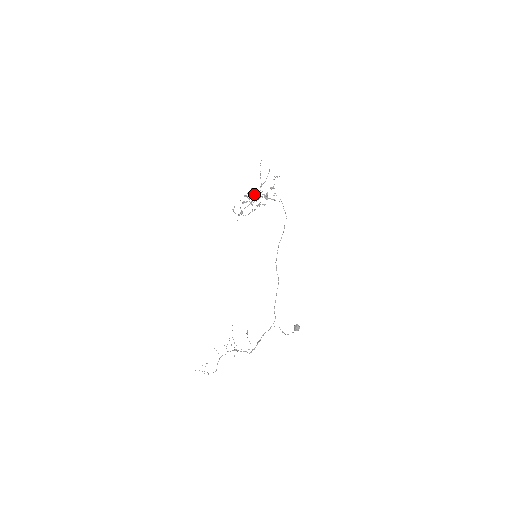
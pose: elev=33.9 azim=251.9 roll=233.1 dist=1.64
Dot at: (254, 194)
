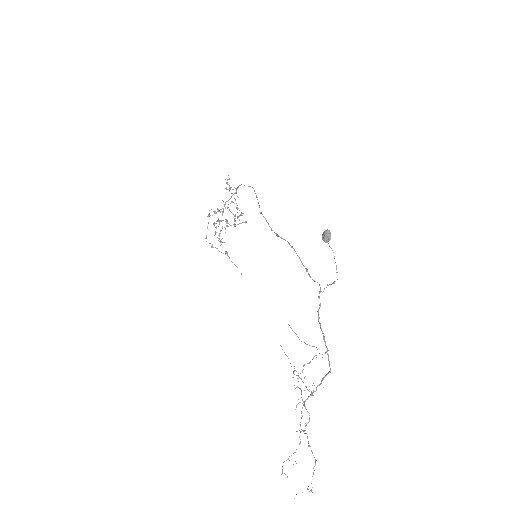
Dot at: occluded
